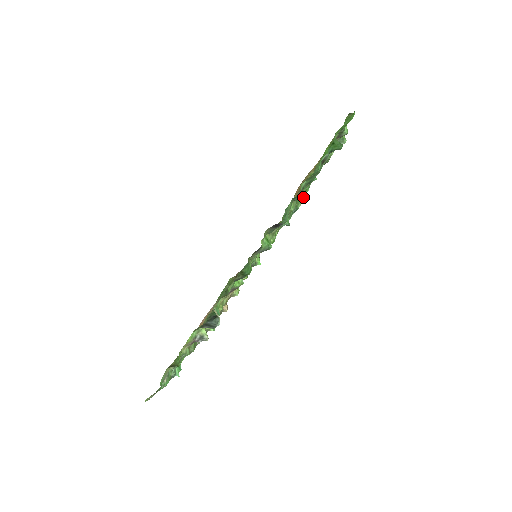
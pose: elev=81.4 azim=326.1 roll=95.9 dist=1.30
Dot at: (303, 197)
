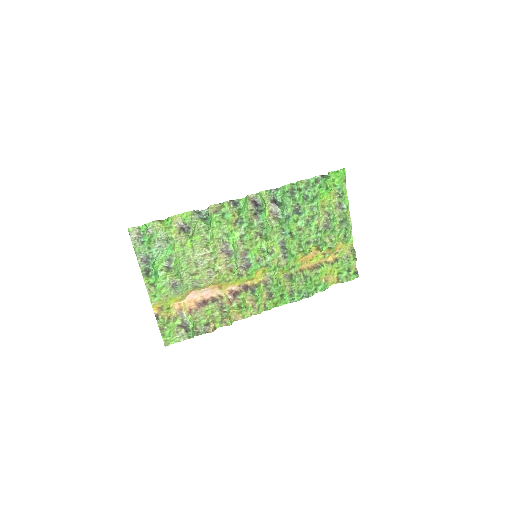
Dot at: (299, 199)
